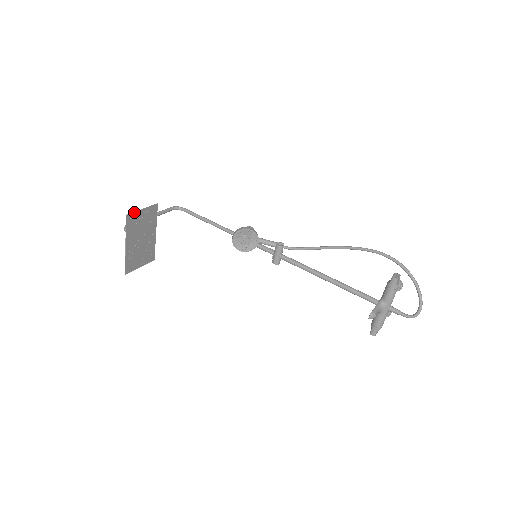
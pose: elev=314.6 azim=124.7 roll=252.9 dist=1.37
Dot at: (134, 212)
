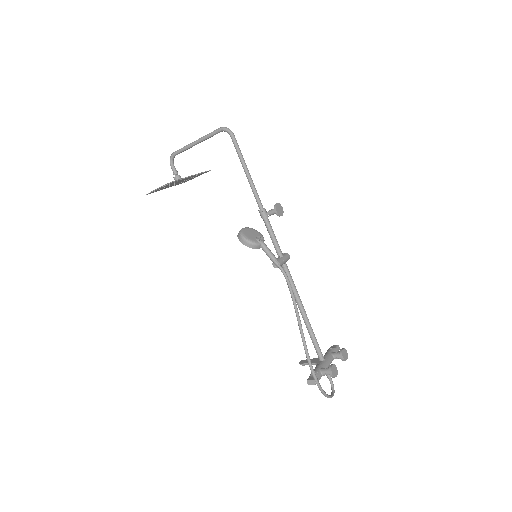
Dot at: (151, 192)
